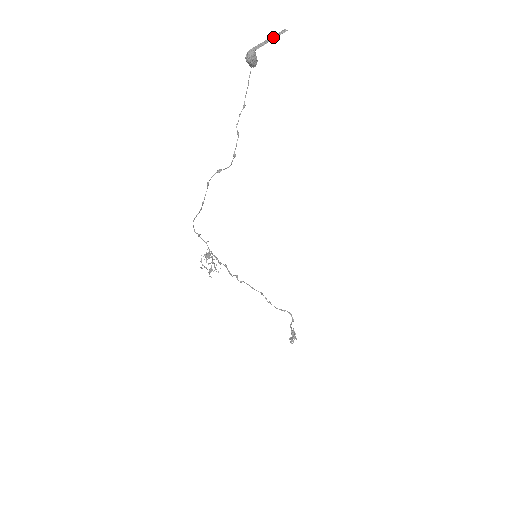
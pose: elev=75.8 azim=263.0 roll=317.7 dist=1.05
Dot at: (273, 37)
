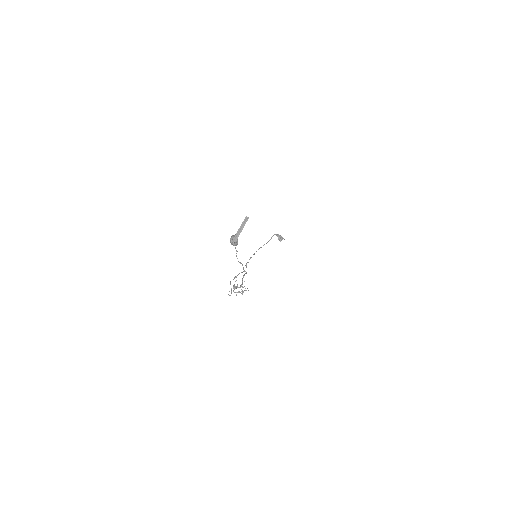
Dot at: (243, 227)
